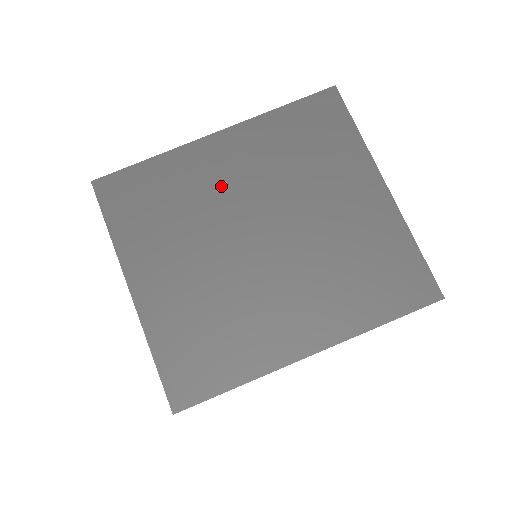
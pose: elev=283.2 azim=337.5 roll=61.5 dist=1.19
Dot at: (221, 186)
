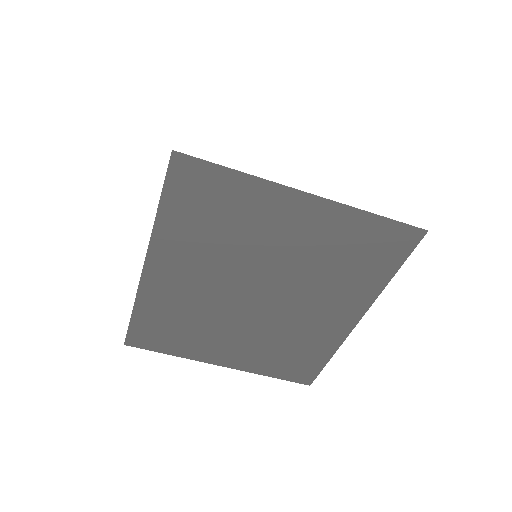
Dot at: (194, 290)
